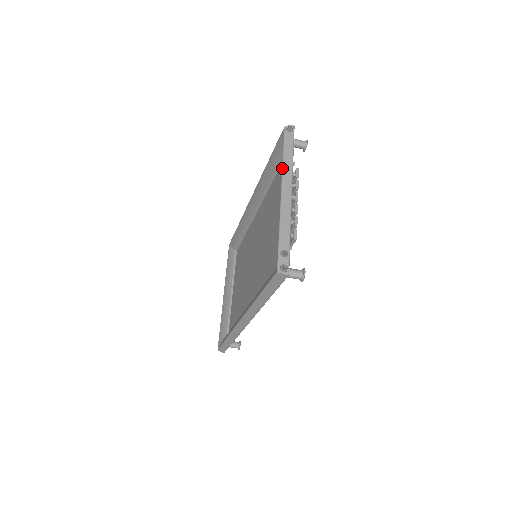
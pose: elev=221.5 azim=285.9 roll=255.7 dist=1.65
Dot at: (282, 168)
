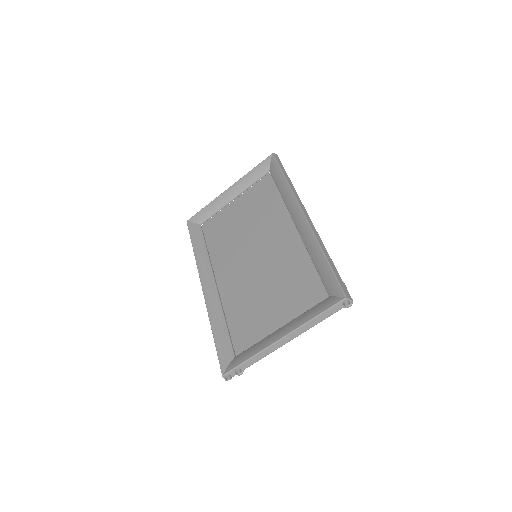
Dot at: (303, 325)
